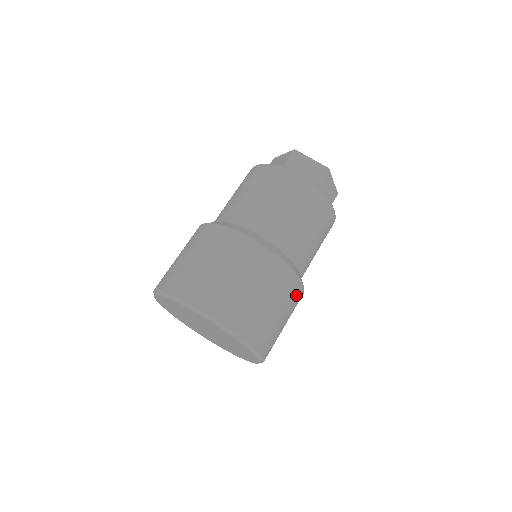
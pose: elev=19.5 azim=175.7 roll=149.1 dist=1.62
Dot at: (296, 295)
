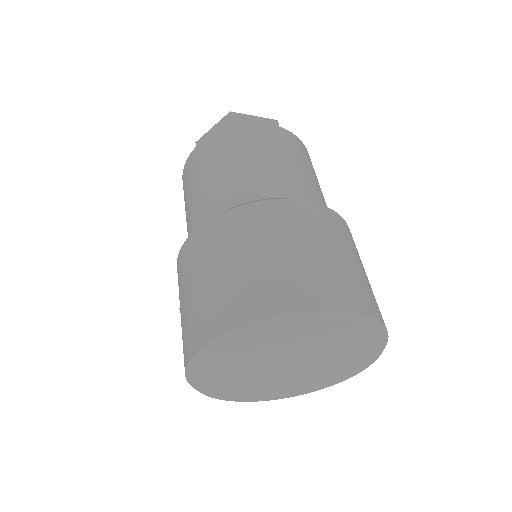
Dot at: occluded
